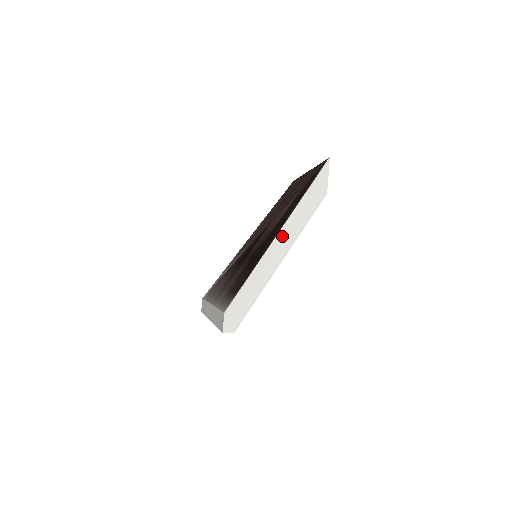
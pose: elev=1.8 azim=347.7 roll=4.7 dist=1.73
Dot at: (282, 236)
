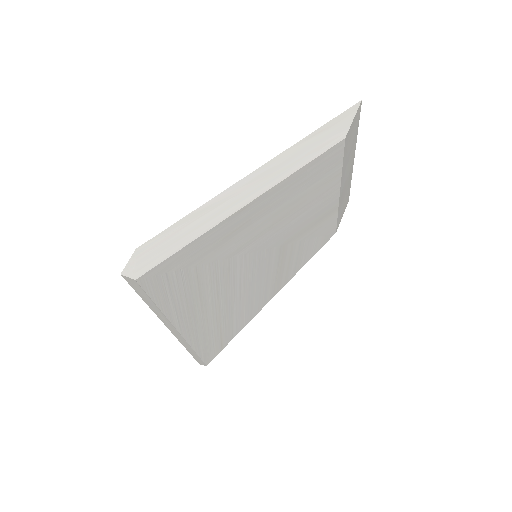
Dot at: (259, 174)
